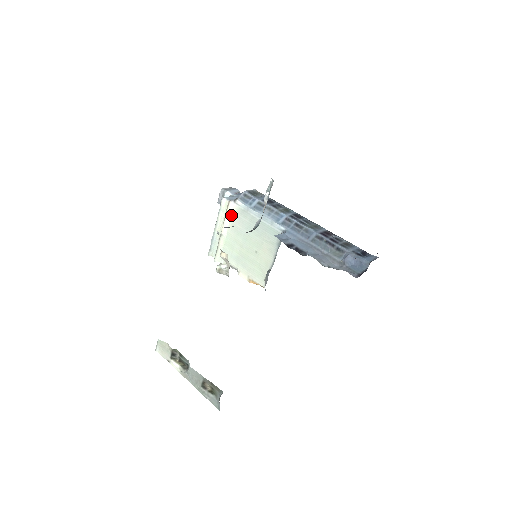
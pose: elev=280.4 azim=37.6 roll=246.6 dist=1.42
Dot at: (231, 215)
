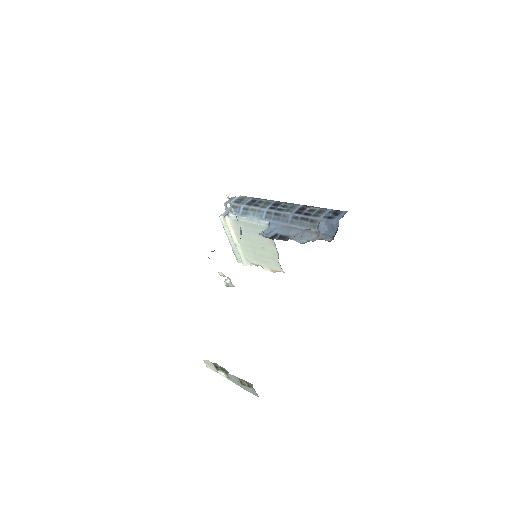
Dot at: (232, 227)
